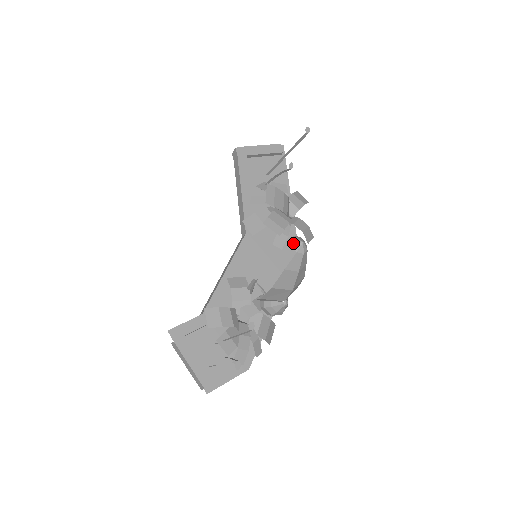
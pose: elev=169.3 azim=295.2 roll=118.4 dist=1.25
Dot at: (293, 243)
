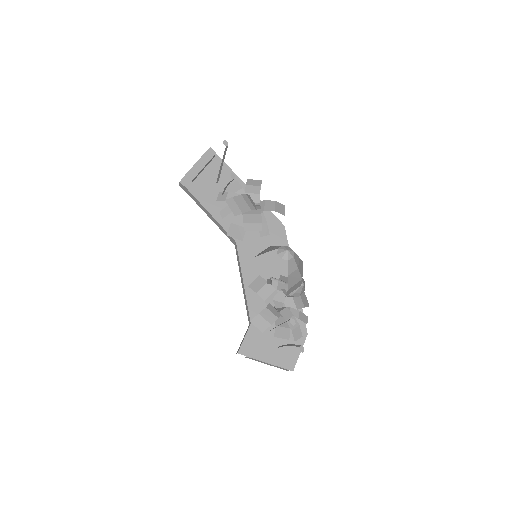
Dot at: (281, 256)
